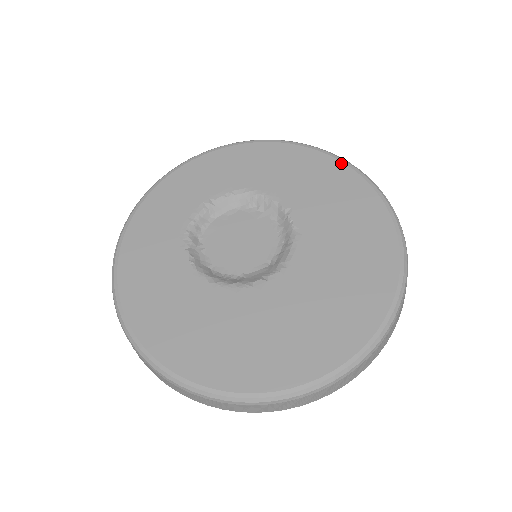
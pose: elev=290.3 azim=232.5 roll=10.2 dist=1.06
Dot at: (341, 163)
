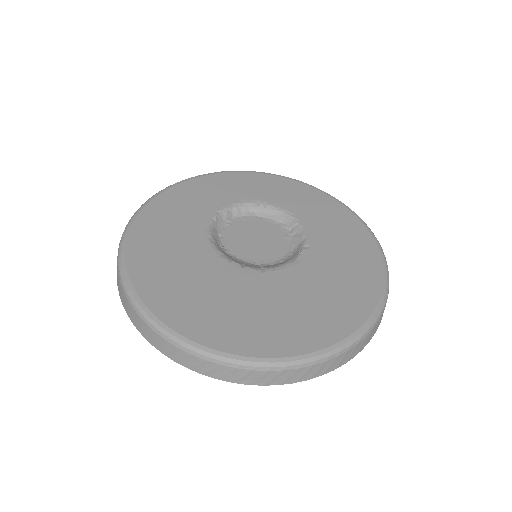
Dot at: (378, 252)
